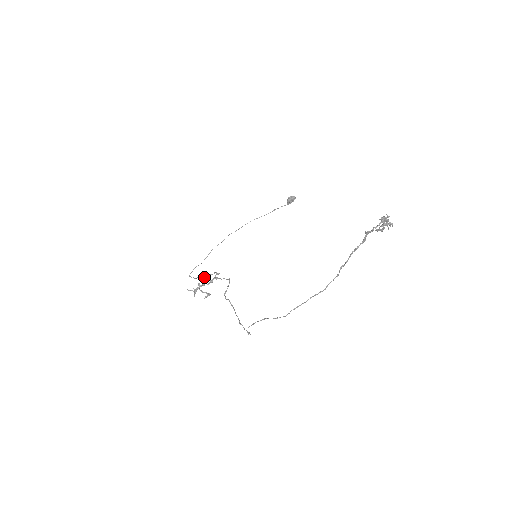
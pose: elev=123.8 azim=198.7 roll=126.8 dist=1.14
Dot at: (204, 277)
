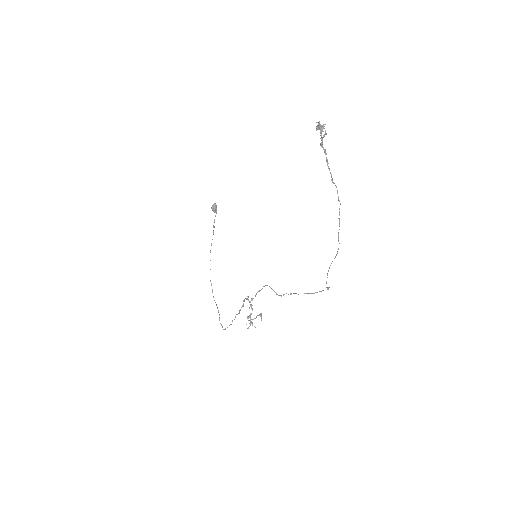
Dot at: occluded
